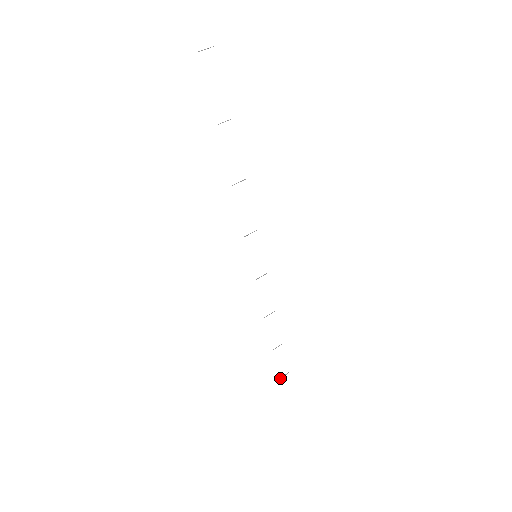
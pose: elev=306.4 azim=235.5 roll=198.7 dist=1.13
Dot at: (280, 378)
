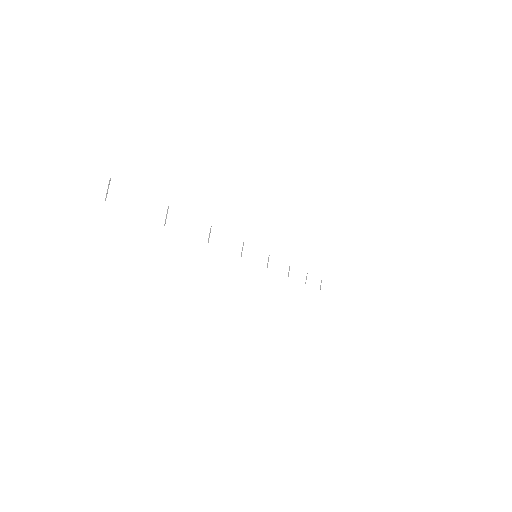
Dot at: (320, 289)
